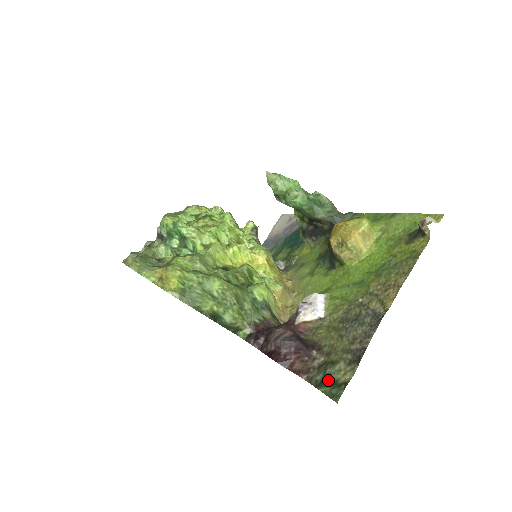
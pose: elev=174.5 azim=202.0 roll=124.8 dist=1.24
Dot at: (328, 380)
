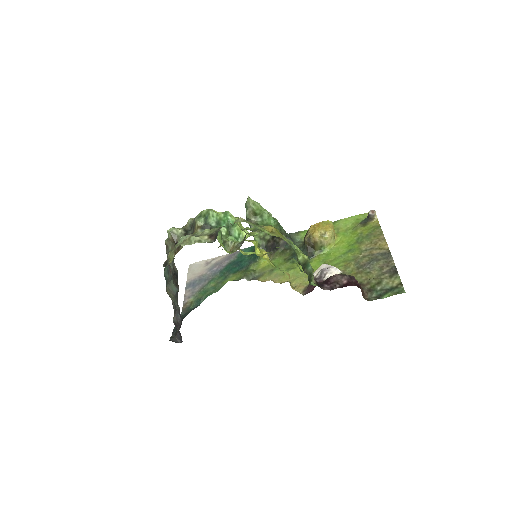
Dot at: (385, 290)
